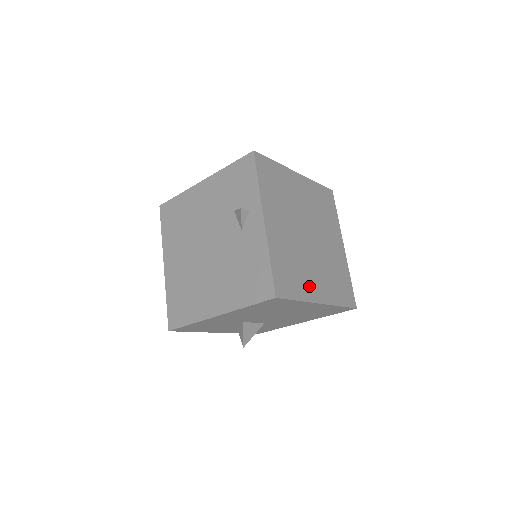
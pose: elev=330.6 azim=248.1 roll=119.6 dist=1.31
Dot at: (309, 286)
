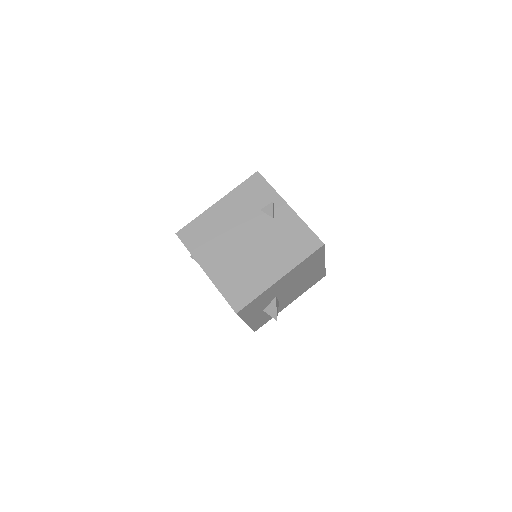
Dot at: occluded
